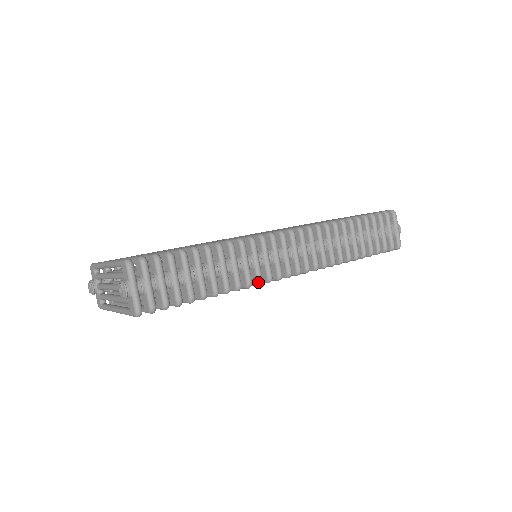
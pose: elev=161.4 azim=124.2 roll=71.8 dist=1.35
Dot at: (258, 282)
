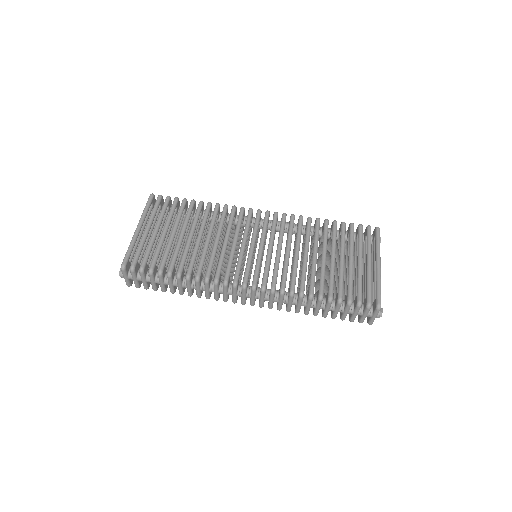
Dot at: (215, 299)
